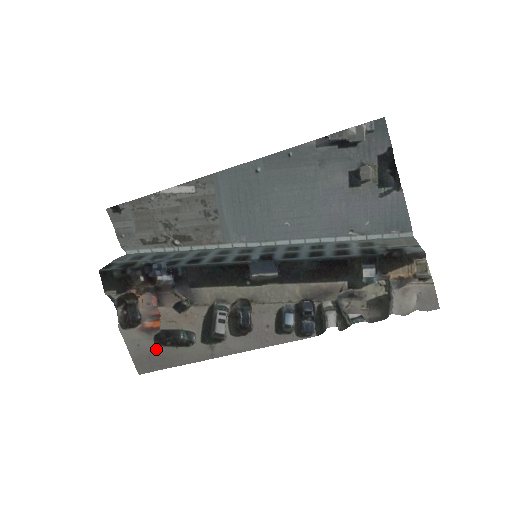
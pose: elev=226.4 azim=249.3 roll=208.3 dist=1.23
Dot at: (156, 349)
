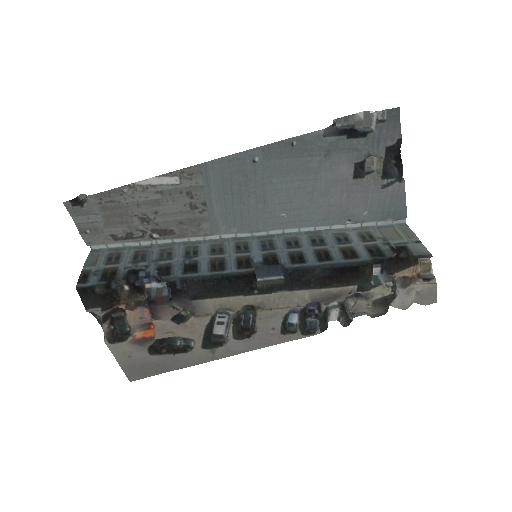
Dot at: (150, 358)
